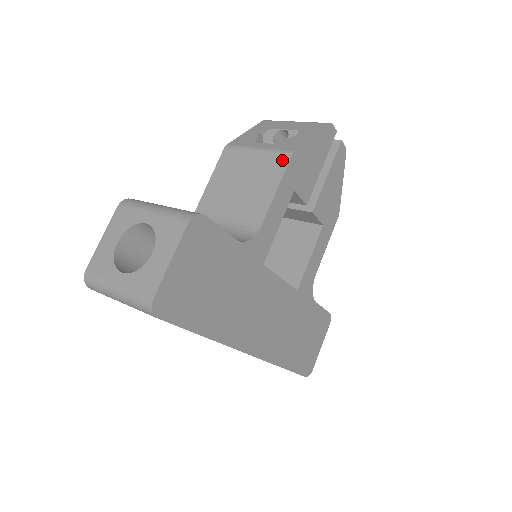
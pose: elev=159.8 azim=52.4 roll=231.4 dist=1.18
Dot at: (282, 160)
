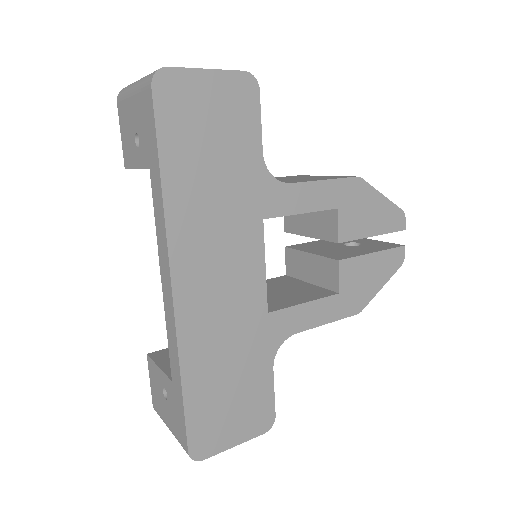
Dot at: (346, 176)
